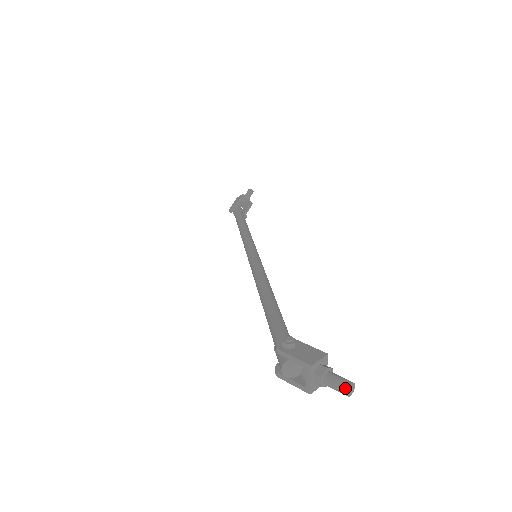
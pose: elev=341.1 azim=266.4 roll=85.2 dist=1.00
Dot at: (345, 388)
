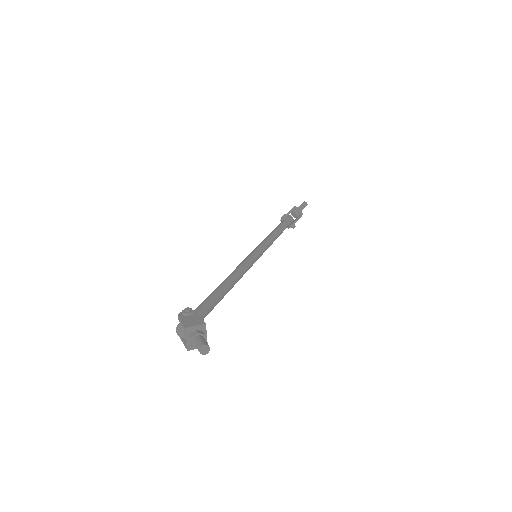
Dot at: (199, 347)
